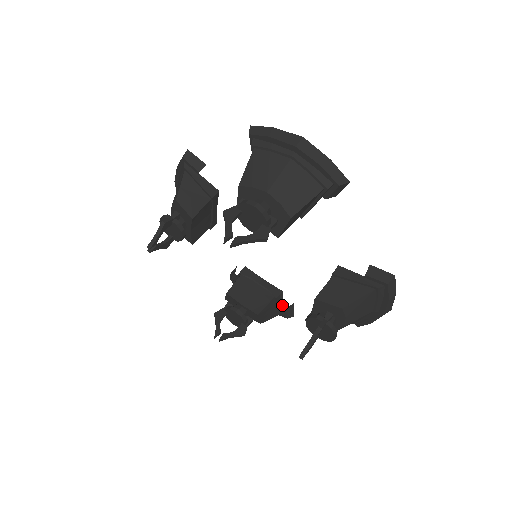
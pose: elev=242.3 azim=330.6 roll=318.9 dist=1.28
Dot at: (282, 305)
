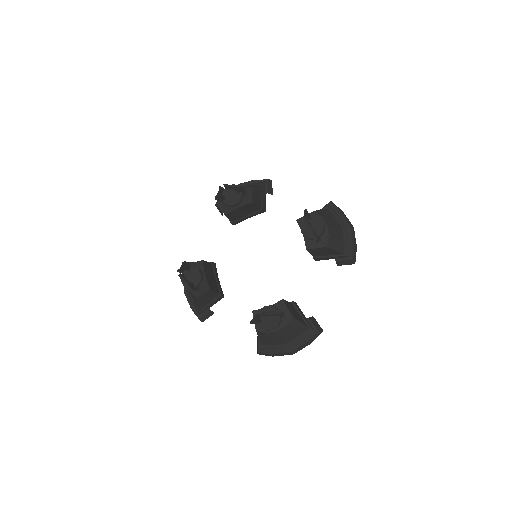
Dot at: (210, 306)
